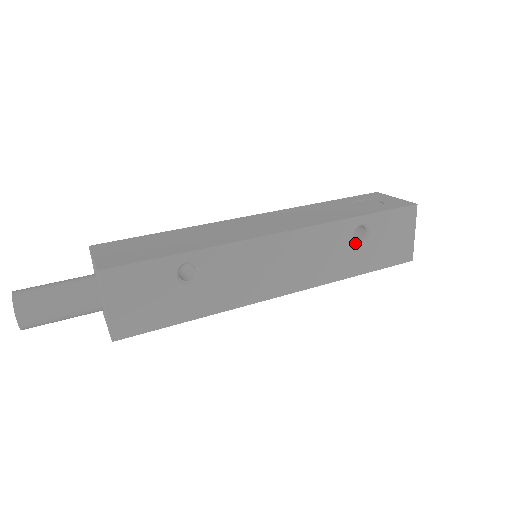
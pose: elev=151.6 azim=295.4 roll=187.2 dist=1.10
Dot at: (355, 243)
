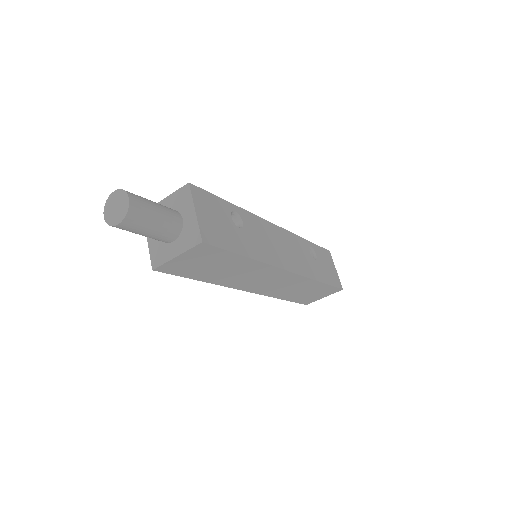
Dot at: (312, 257)
